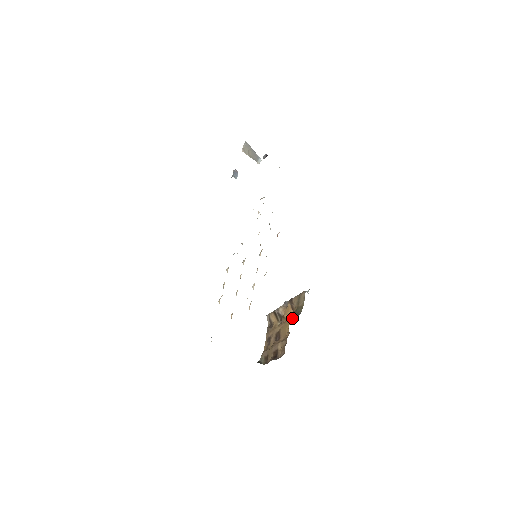
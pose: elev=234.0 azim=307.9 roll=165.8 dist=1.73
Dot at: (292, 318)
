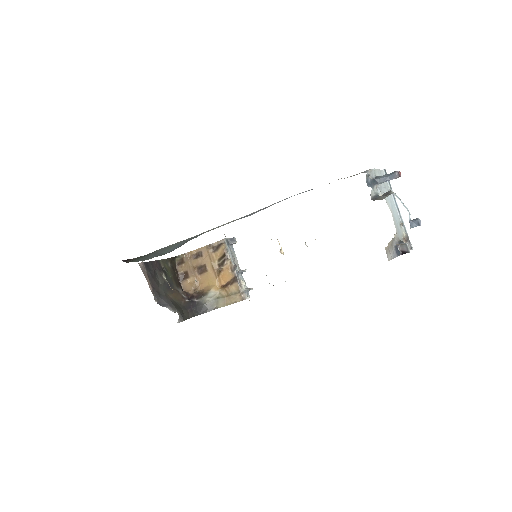
Dot at: (210, 302)
